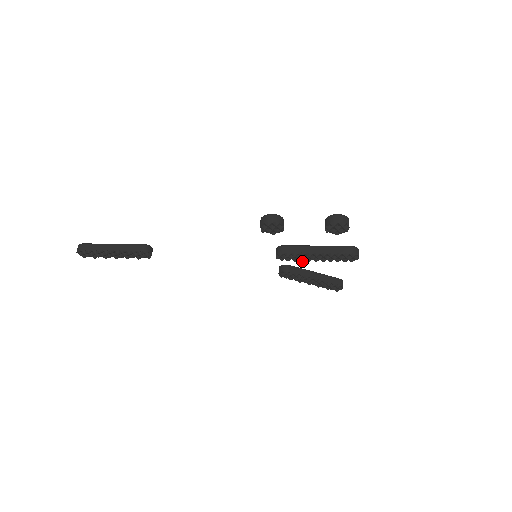
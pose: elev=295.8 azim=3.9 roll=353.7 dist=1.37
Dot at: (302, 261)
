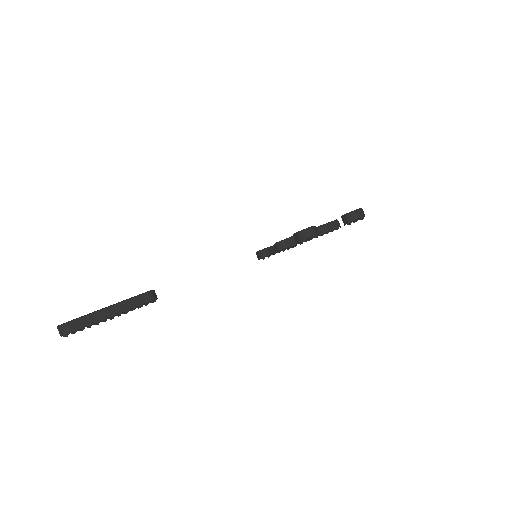
Dot at: occluded
